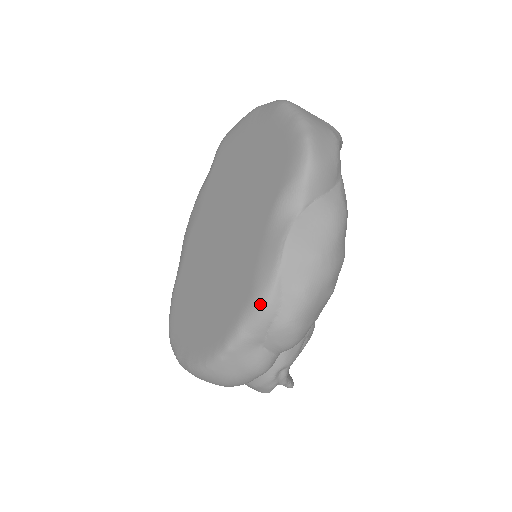
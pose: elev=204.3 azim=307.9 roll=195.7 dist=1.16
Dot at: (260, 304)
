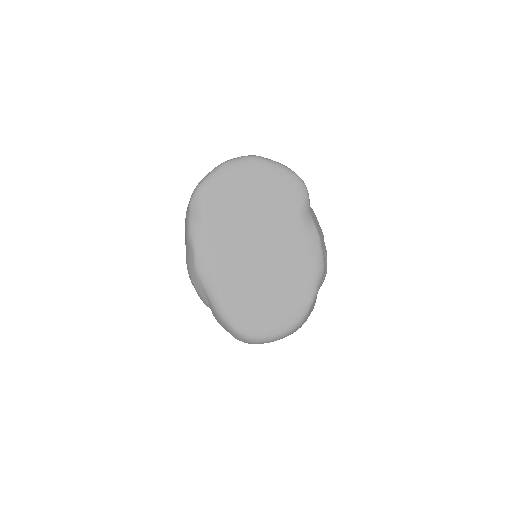
Dot at: (322, 268)
